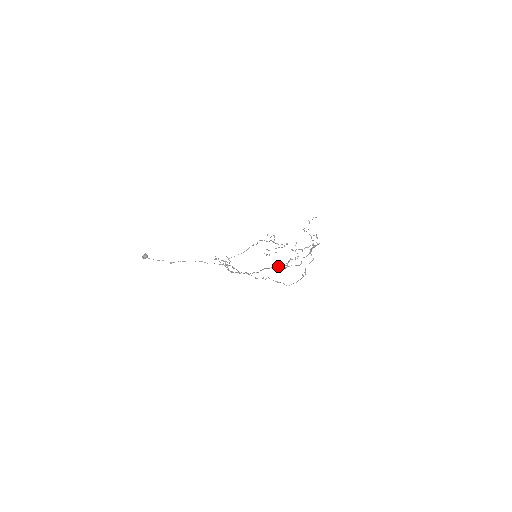
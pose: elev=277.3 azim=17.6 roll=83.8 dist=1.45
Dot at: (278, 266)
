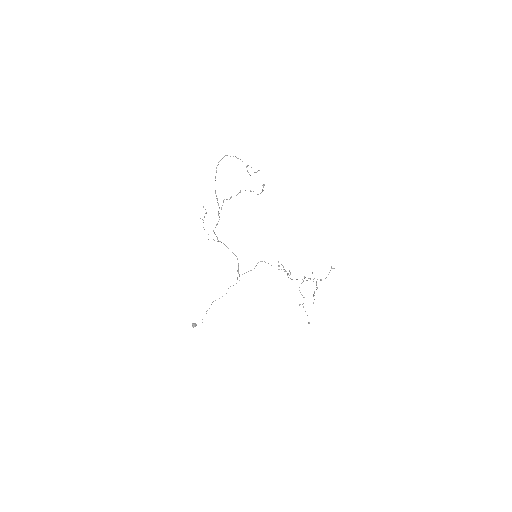
Dot at: (216, 168)
